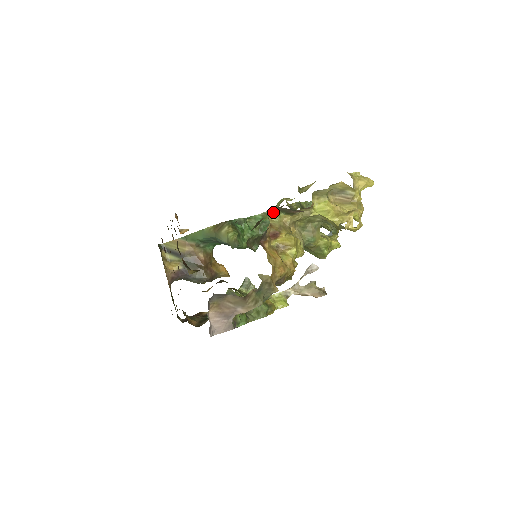
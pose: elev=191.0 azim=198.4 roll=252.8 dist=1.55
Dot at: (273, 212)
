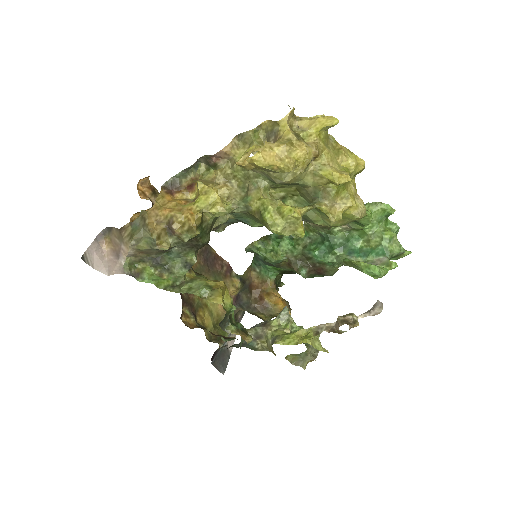
Dot at: (207, 170)
